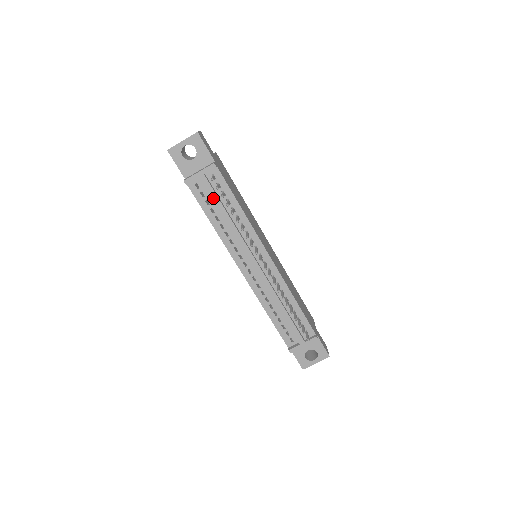
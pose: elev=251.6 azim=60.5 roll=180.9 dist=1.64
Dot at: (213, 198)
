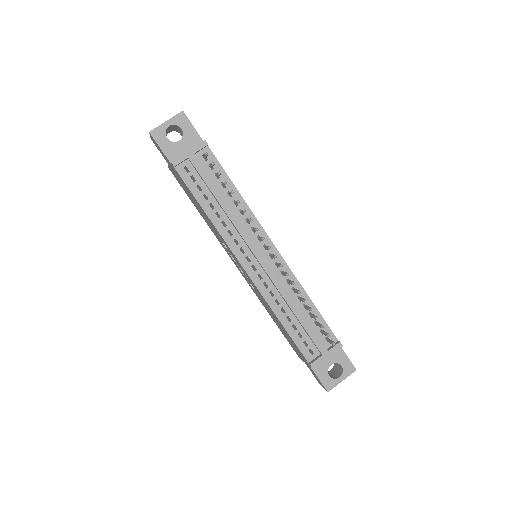
Dot at: (206, 180)
